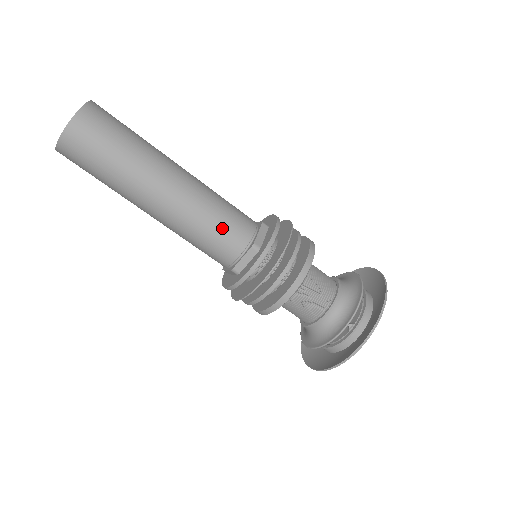
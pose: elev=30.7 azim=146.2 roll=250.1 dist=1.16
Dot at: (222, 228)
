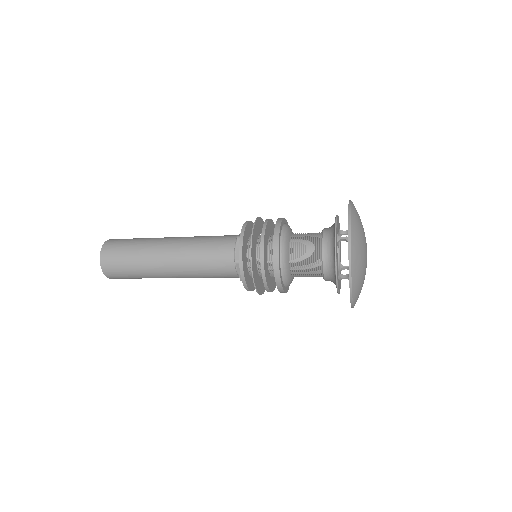
Dot at: (213, 243)
